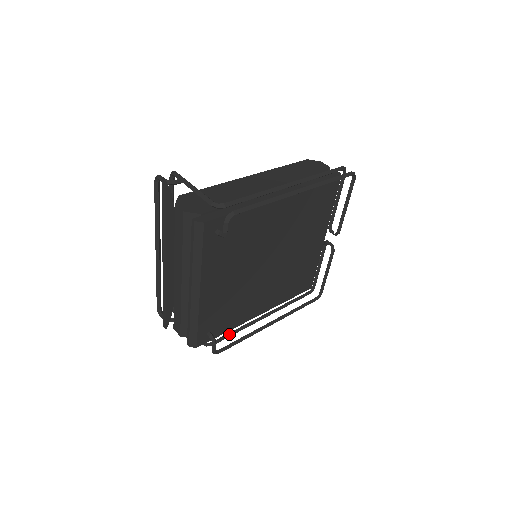
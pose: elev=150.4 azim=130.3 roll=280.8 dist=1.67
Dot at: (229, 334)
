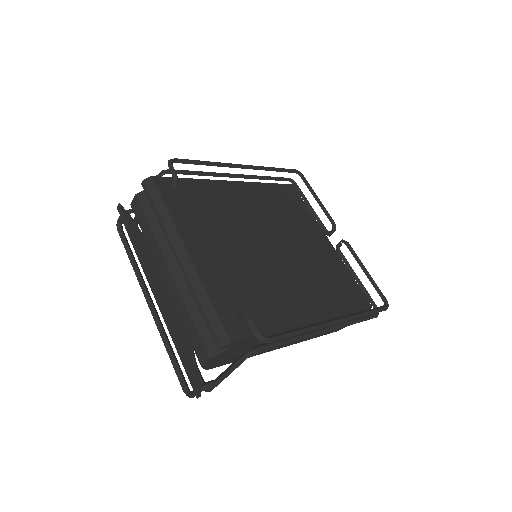
Dot at: (280, 340)
